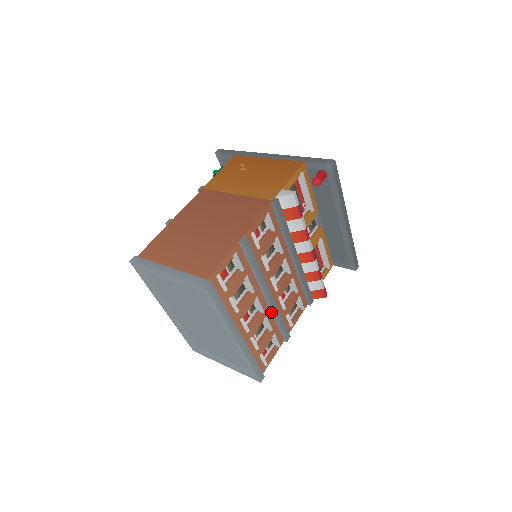
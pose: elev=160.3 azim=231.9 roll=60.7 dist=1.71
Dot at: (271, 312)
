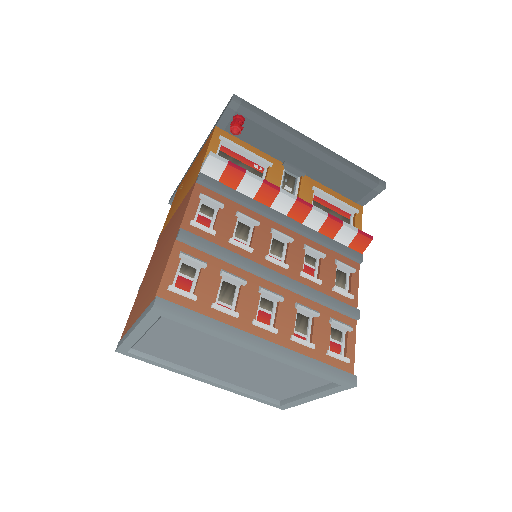
Dot at: (301, 295)
